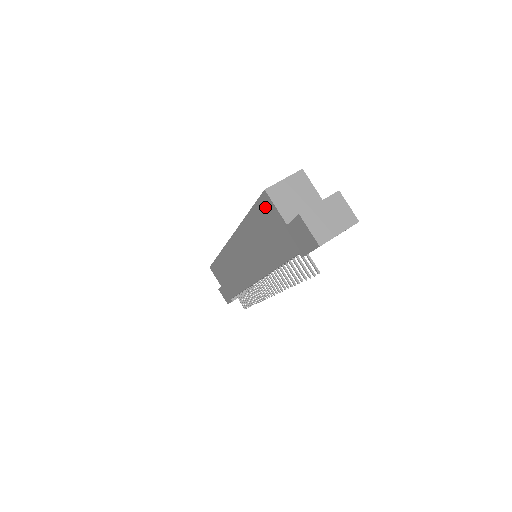
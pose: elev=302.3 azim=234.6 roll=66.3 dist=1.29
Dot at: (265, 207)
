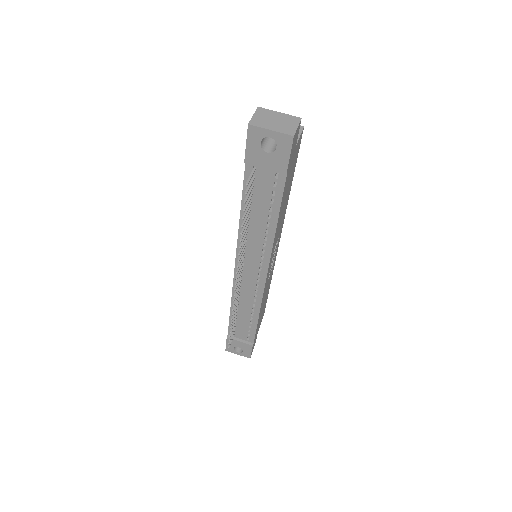
Dot at: occluded
